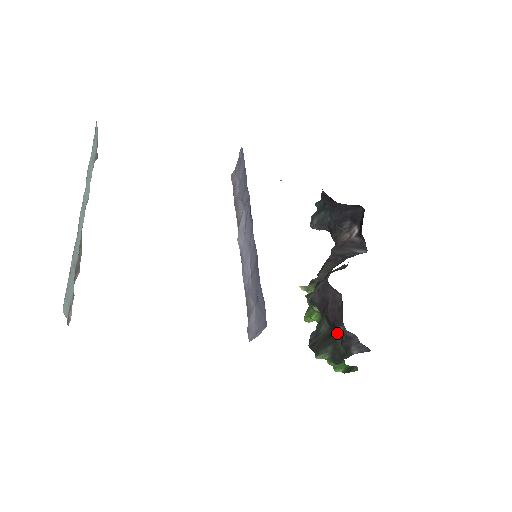
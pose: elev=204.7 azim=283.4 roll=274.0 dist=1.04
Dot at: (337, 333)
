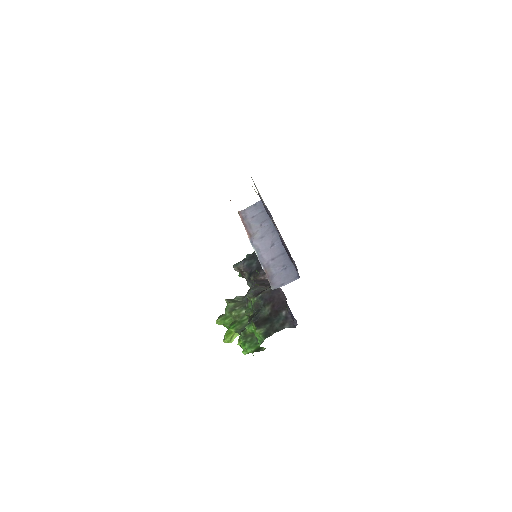
Dot at: (274, 317)
